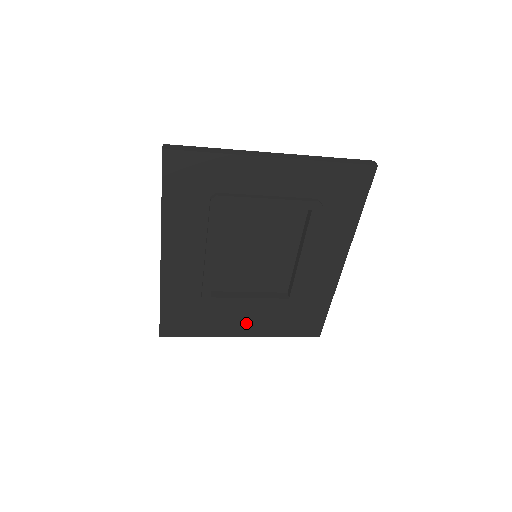
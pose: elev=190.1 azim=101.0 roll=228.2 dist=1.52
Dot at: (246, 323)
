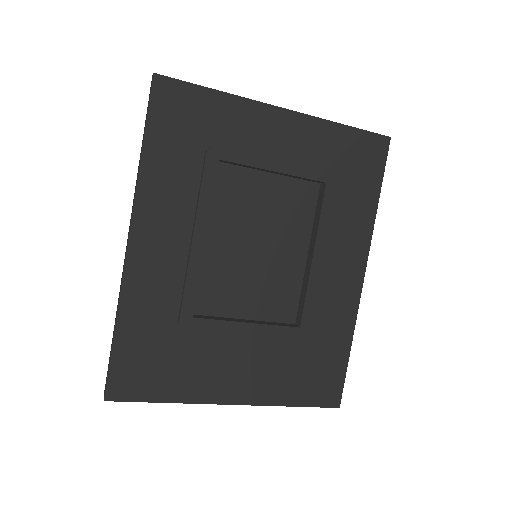
Dot at: (239, 377)
